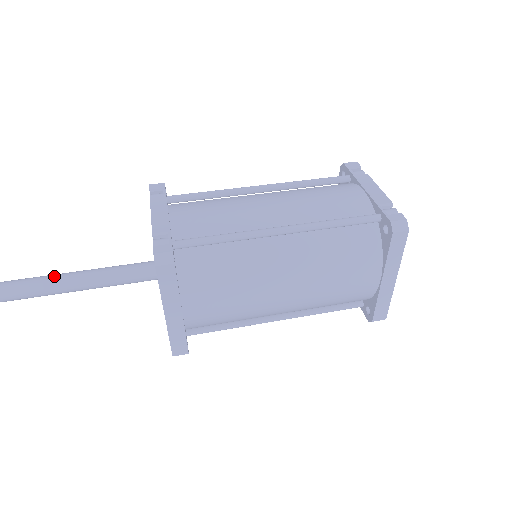
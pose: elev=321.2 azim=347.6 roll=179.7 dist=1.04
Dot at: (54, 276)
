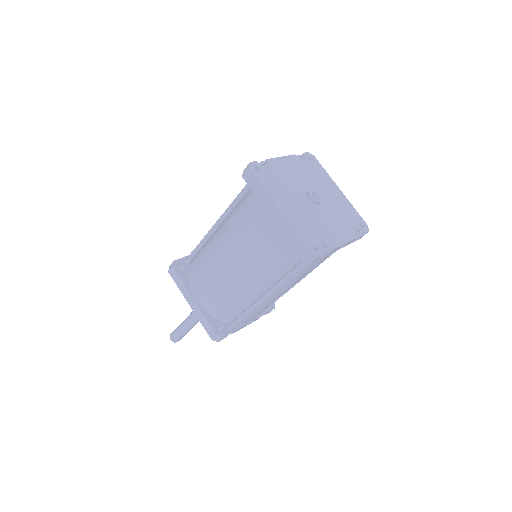
Dot at: occluded
